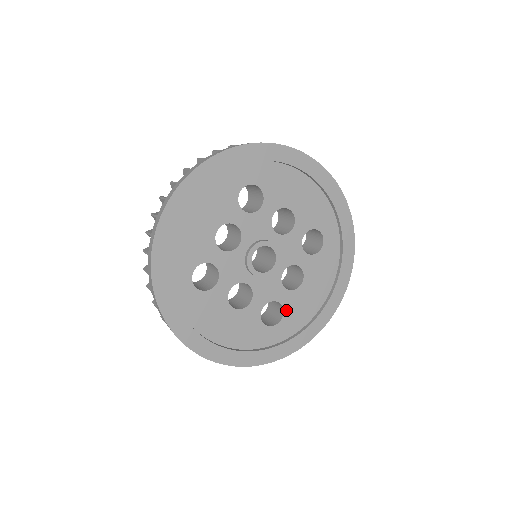
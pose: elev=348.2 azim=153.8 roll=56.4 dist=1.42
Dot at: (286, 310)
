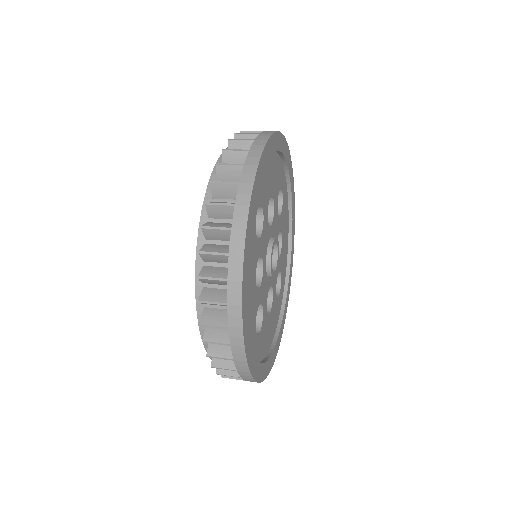
Dot at: (281, 271)
